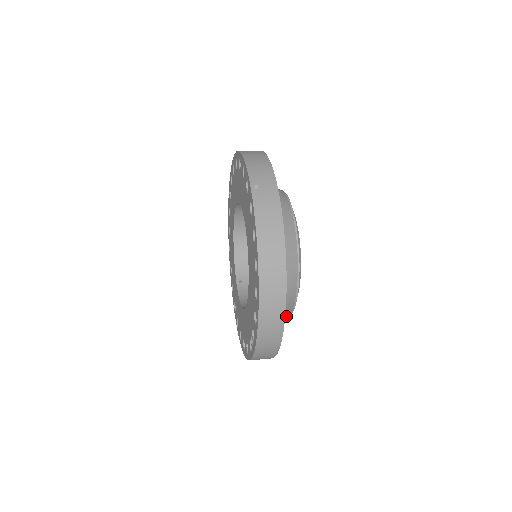
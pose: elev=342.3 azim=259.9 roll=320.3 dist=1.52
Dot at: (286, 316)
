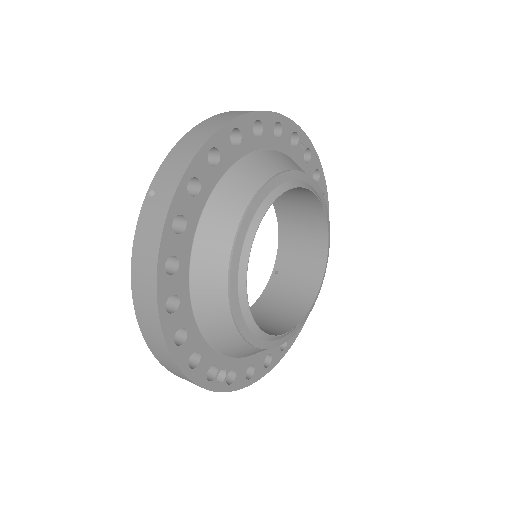
Dot at: (252, 350)
